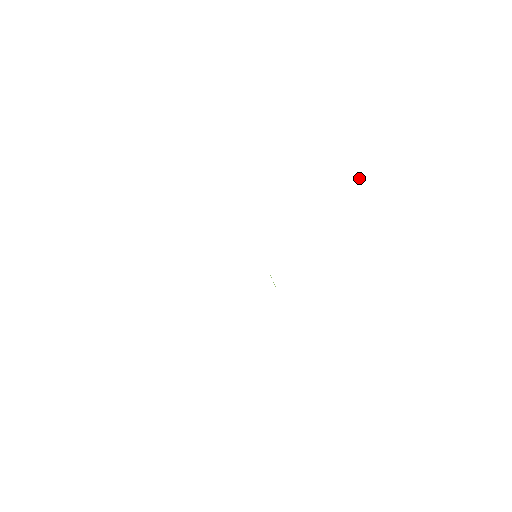
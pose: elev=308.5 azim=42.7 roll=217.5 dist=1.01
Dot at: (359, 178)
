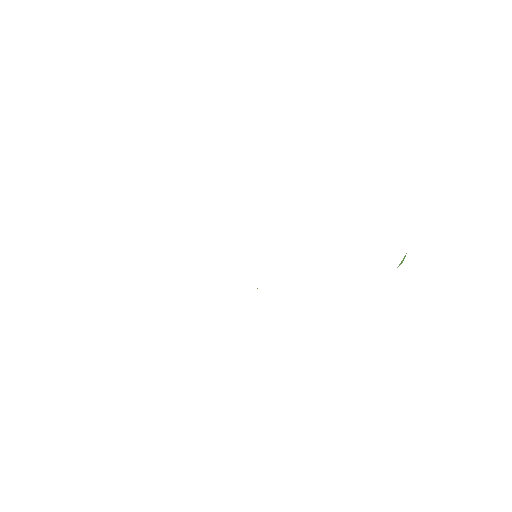
Dot at: (404, 257)
